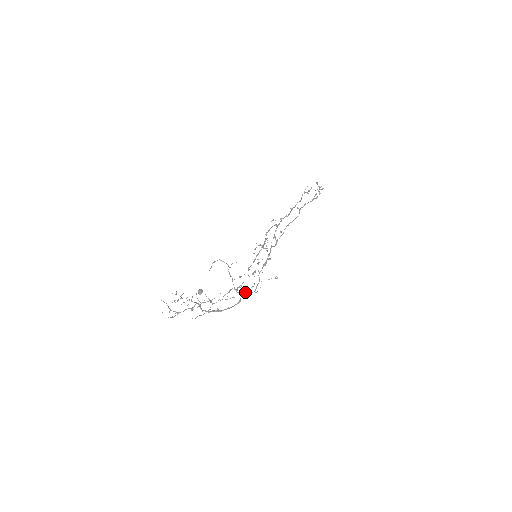
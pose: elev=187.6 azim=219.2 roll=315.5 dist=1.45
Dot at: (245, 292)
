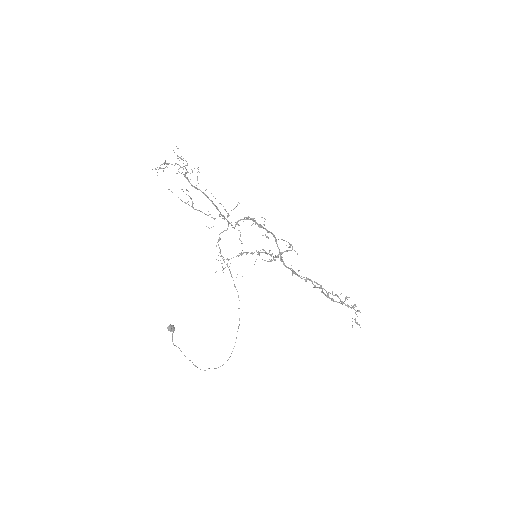
Dot at: (227, 220)
